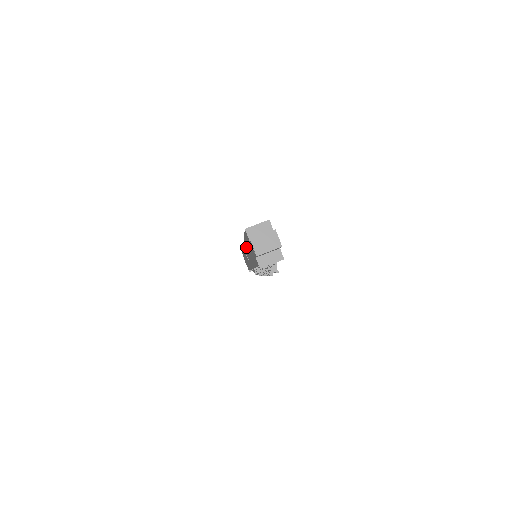
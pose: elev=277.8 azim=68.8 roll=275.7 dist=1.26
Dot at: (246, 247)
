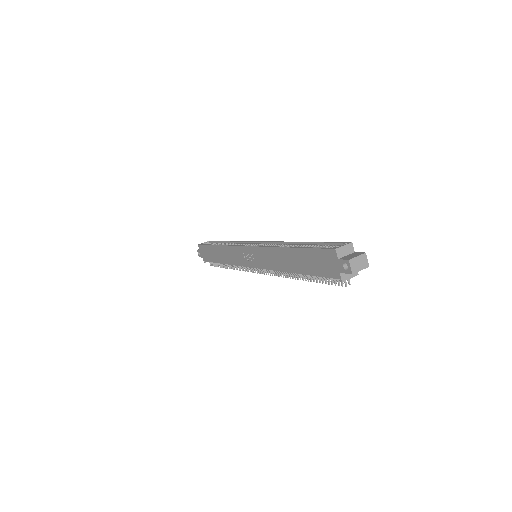
Dot at: (279, 253)
